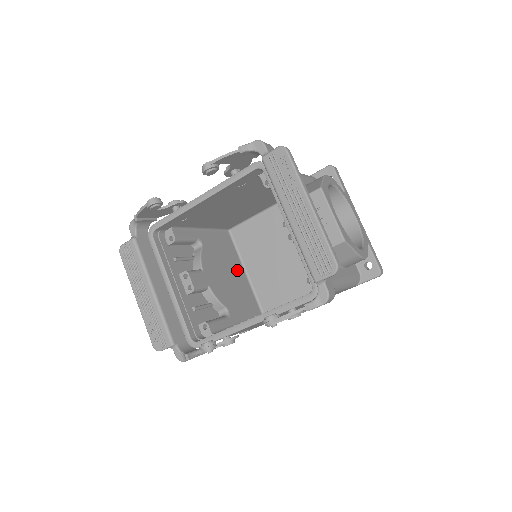
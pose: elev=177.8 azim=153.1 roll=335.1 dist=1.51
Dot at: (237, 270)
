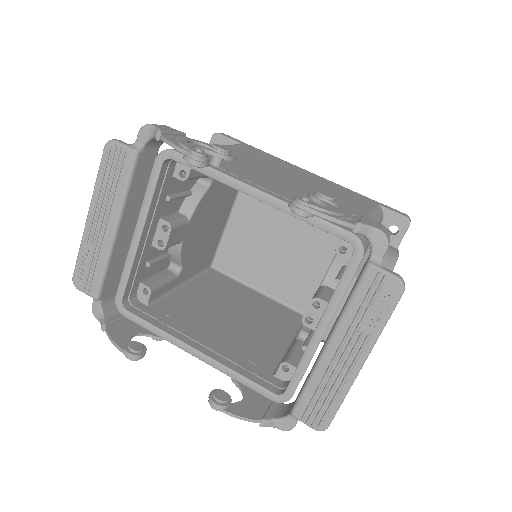
Dot at: (224, 214)
